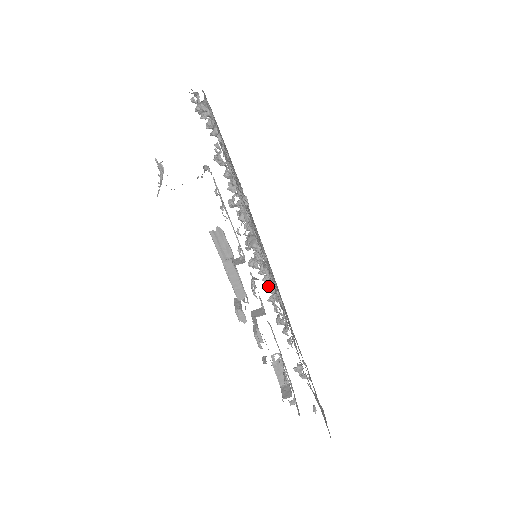
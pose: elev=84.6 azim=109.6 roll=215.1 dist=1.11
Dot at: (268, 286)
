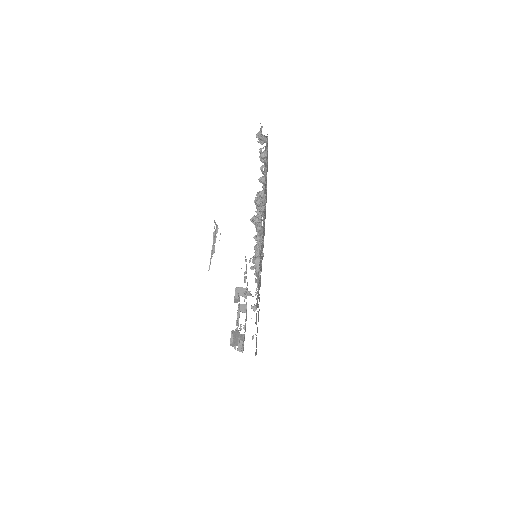
Dot at: occluded
